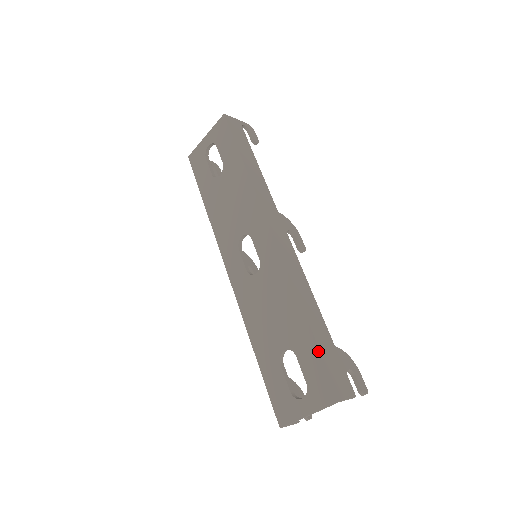
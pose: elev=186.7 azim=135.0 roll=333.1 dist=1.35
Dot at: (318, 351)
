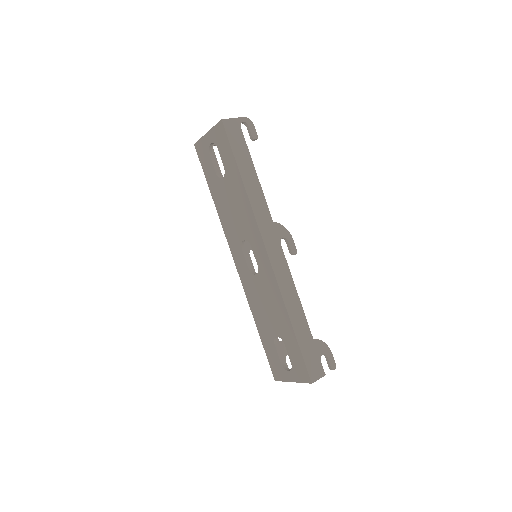
Dot at: (299, 348)
